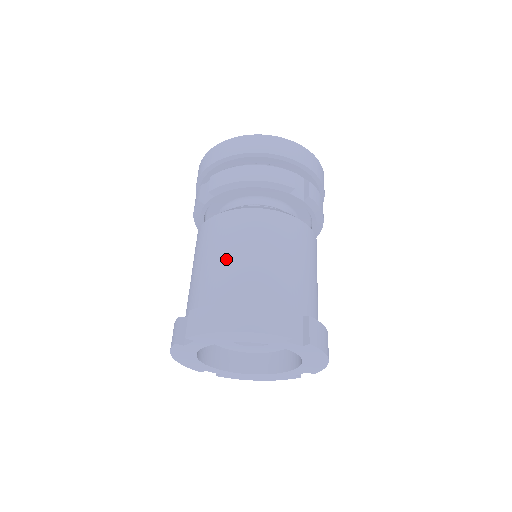
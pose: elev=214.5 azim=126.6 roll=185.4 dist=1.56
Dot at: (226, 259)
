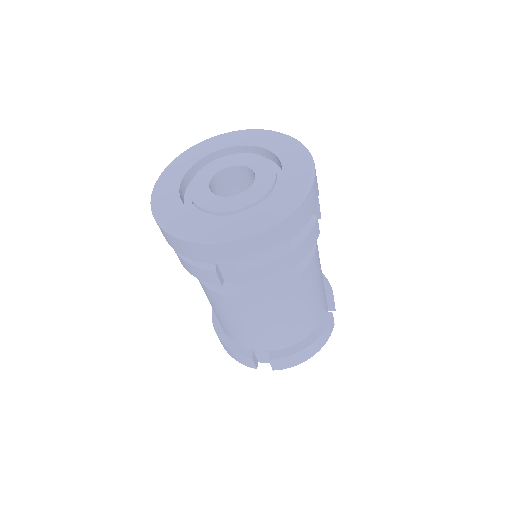
Dot at: occluded
